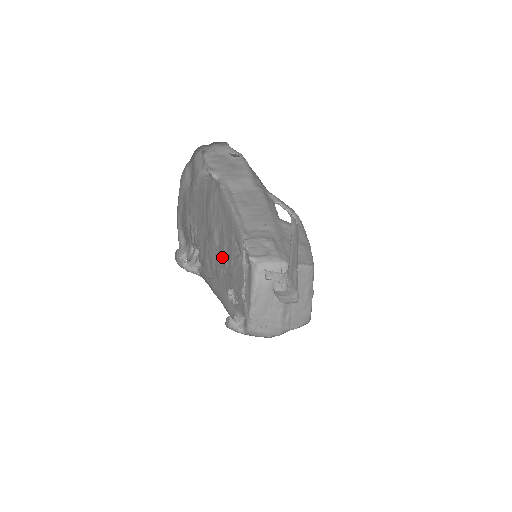
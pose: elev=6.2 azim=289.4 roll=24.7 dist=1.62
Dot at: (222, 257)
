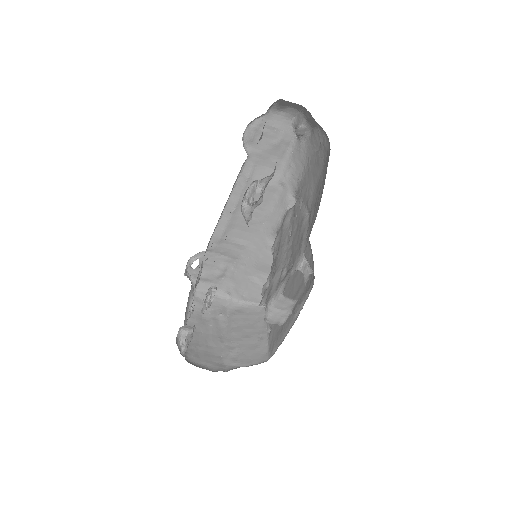
Dot at: occluded
